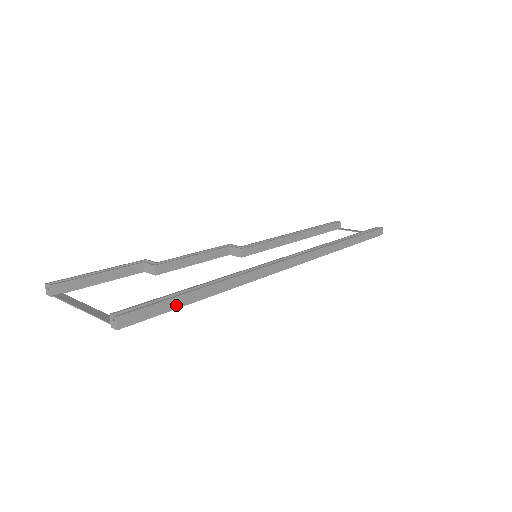
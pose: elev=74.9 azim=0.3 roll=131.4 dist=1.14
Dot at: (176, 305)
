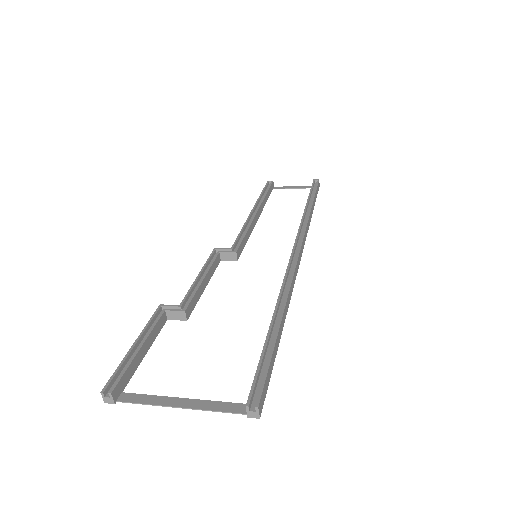
Dot at: (274, 358)
